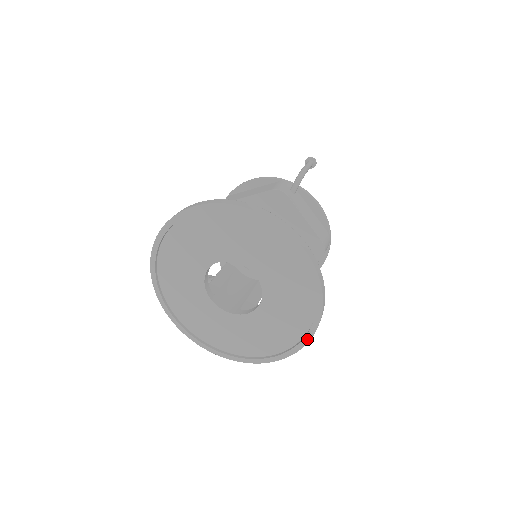
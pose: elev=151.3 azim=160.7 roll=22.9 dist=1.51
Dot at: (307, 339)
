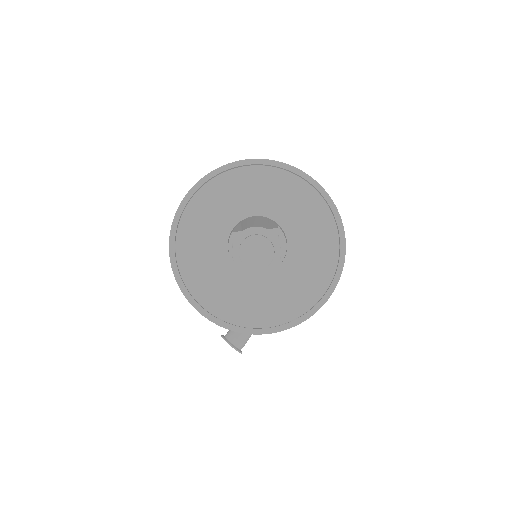
Dot at: (343, 244)
